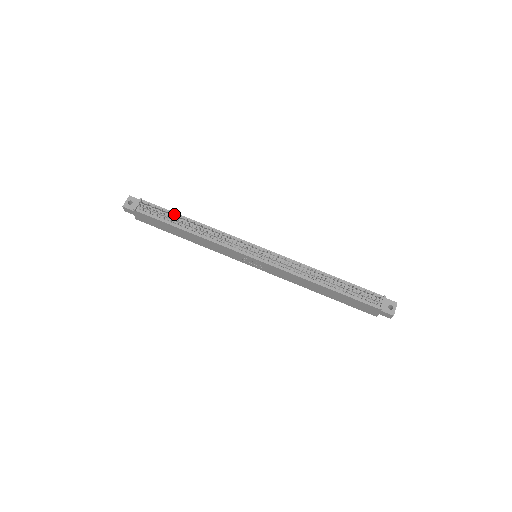
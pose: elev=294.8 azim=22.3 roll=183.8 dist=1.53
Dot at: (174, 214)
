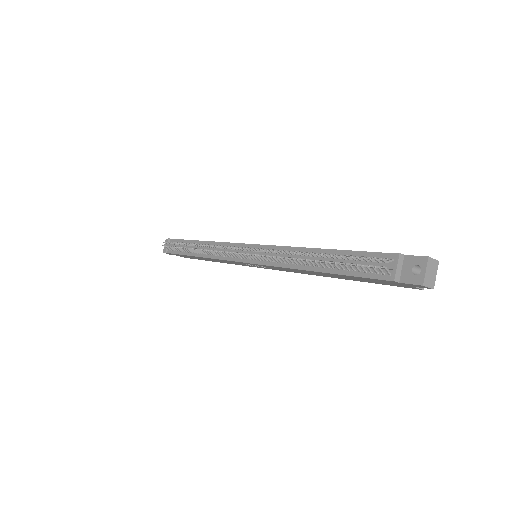
Dot at: (188, 242)
